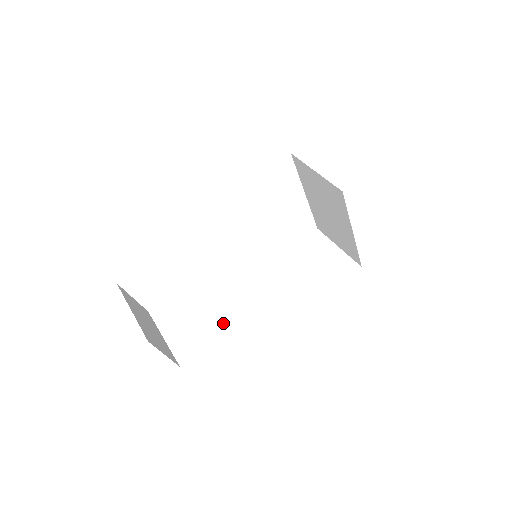
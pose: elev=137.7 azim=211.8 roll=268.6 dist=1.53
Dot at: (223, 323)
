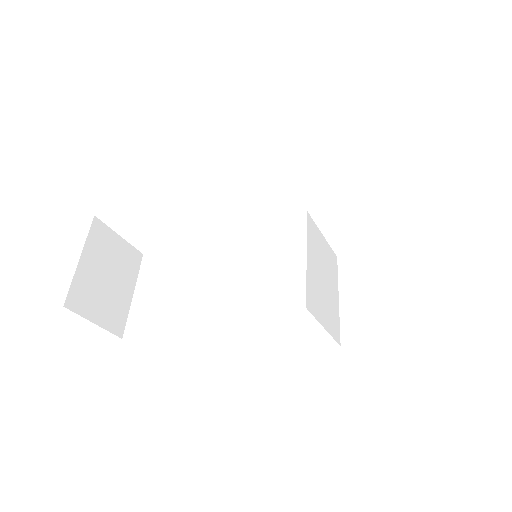
Dot at: (182, 318)
